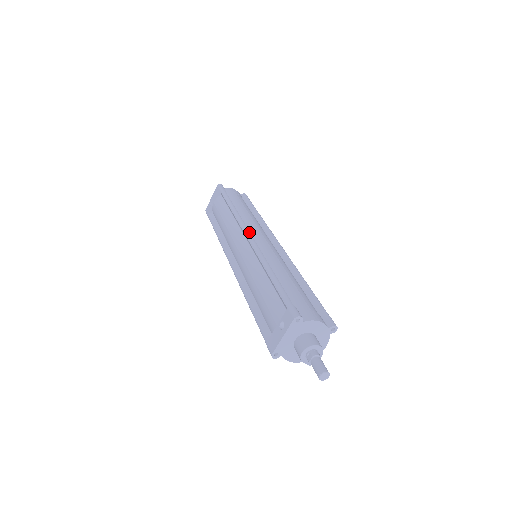
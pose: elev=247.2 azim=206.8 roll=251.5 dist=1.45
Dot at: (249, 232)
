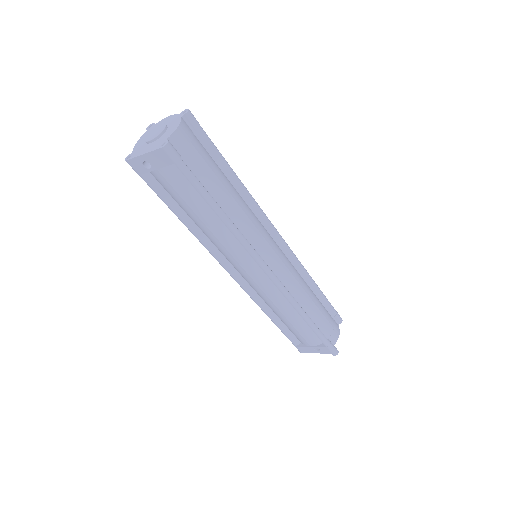
Dot at: (268, 268)
